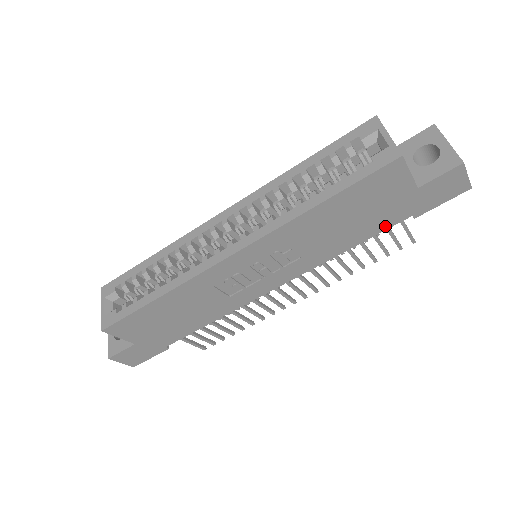
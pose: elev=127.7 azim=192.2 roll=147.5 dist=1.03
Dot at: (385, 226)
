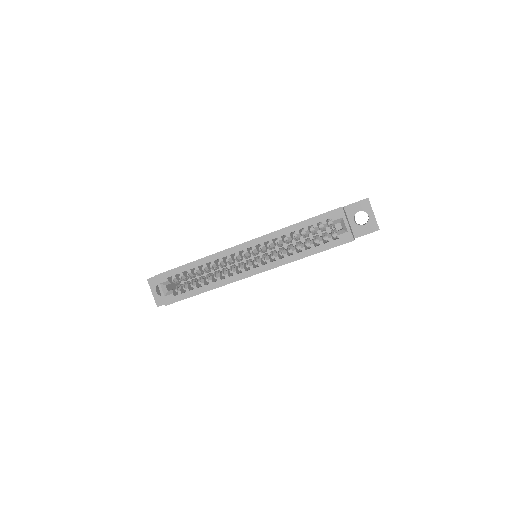
Dot at: occluded
